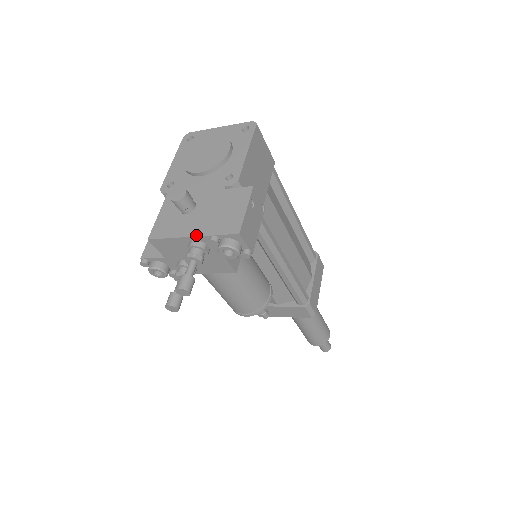
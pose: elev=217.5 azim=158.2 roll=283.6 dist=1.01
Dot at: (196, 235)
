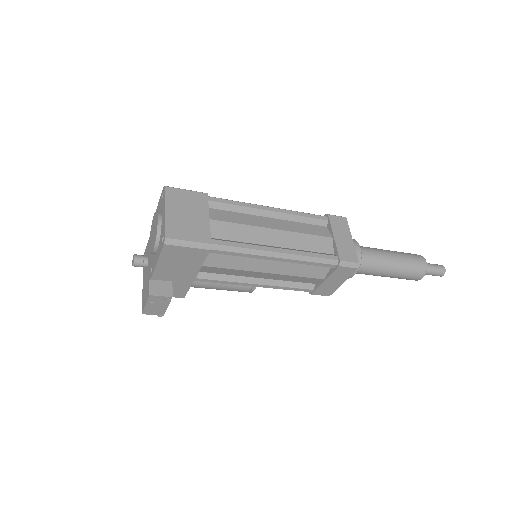
Dot at: occluded
